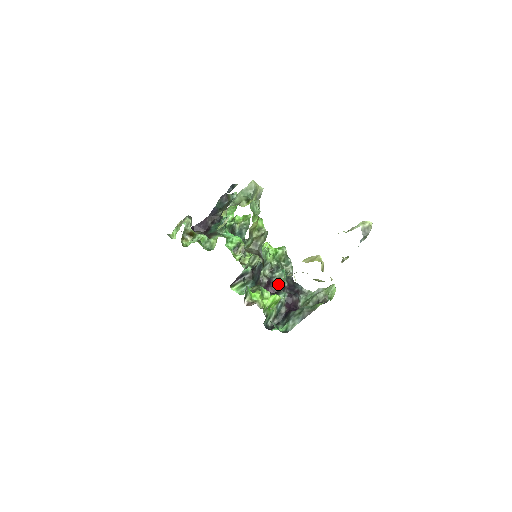
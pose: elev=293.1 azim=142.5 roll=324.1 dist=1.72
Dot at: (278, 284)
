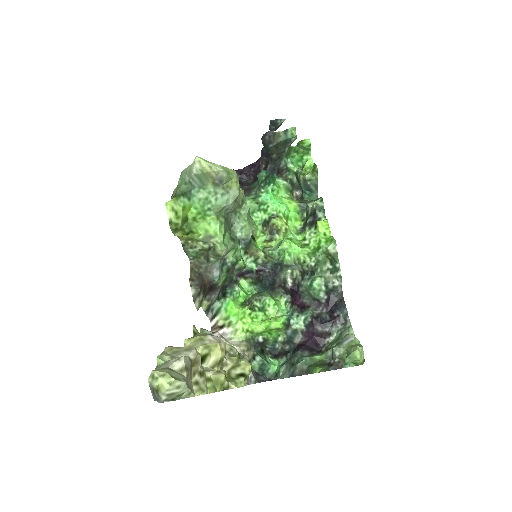
Dot at: (309, 296)
